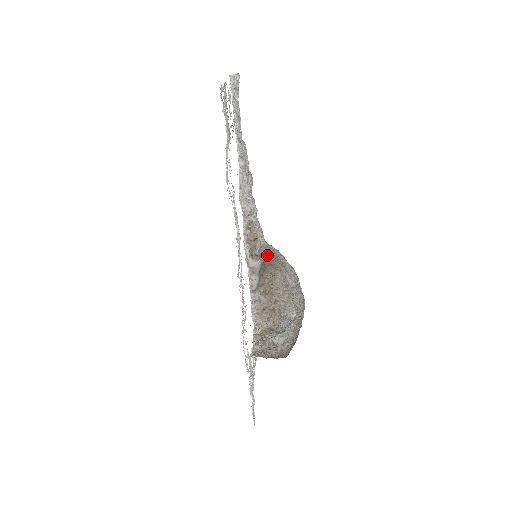
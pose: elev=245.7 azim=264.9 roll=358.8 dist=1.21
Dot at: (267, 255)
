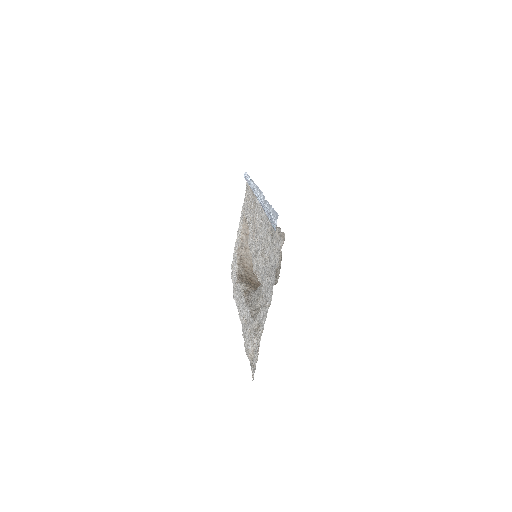
Dot at: occluded
